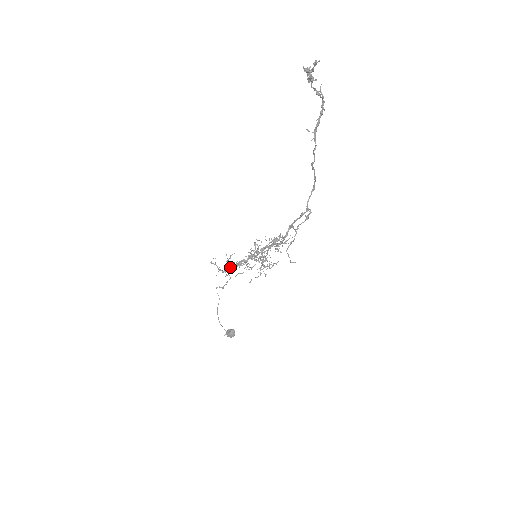
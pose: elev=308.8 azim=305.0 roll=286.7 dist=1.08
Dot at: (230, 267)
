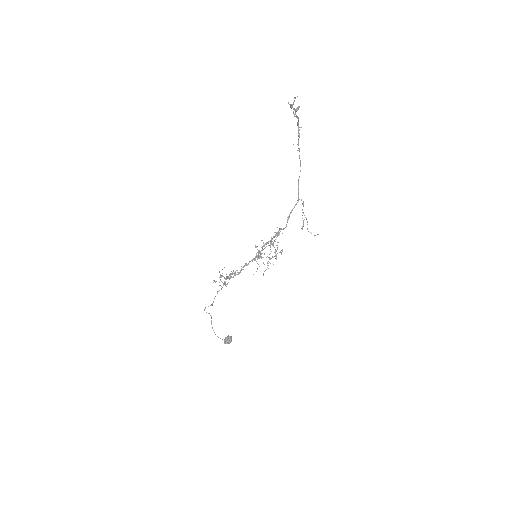
Dot at: (232, 277)
